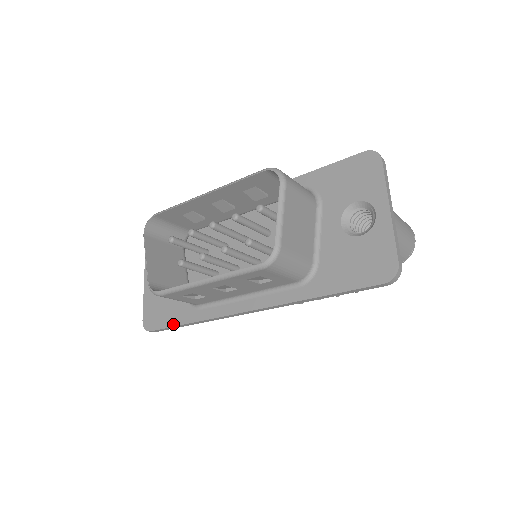
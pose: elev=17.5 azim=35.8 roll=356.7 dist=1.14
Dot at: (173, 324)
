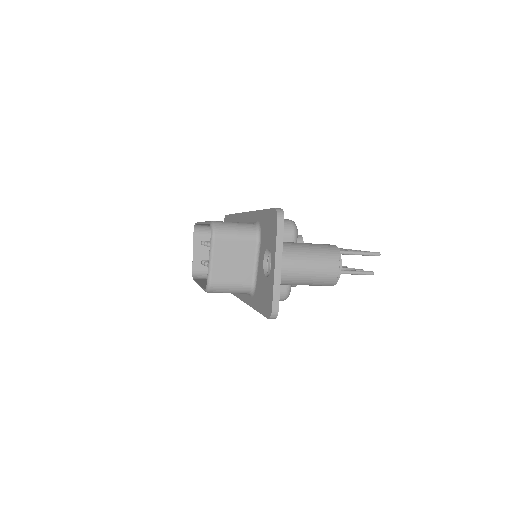
Dot at: occluded
